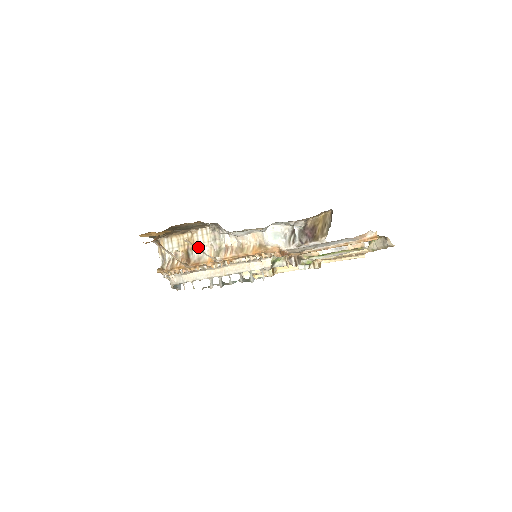
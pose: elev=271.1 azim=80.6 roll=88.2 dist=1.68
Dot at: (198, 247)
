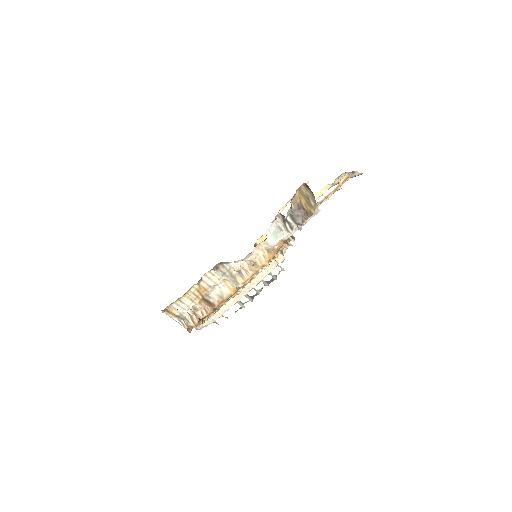
Dot at: (212, 290)
